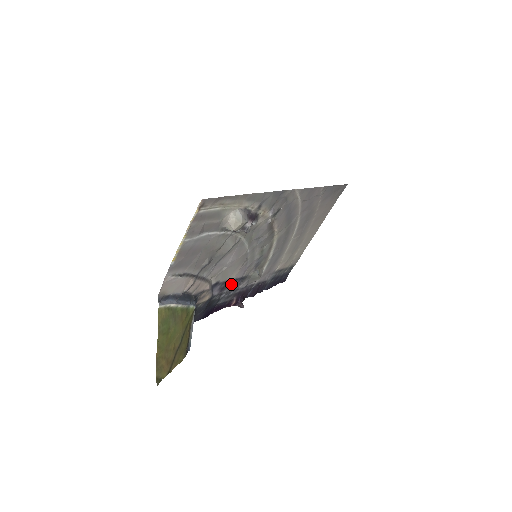
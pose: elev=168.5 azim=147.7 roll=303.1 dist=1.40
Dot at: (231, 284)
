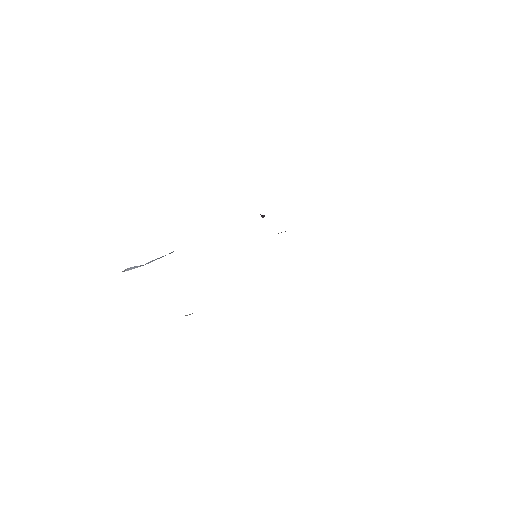
Dot at: occluded
